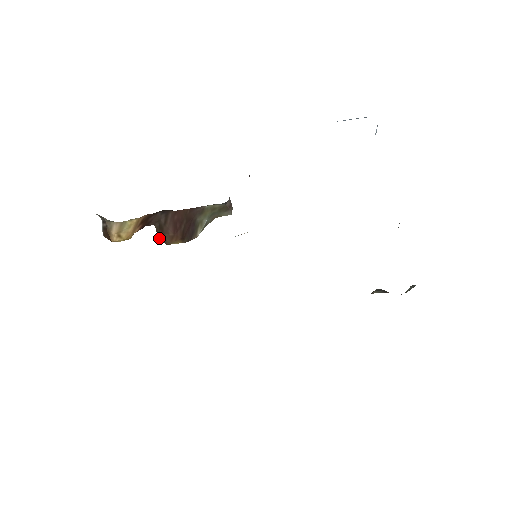
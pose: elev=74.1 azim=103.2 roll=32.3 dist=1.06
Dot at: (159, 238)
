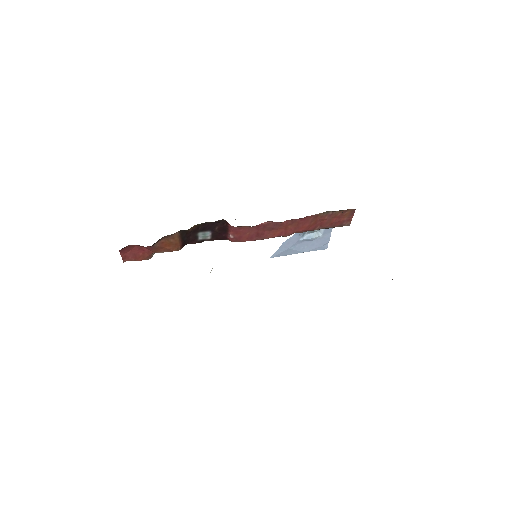
Dot at: occluded
